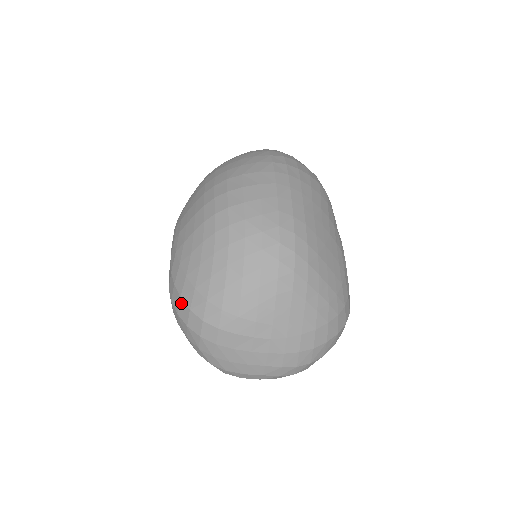
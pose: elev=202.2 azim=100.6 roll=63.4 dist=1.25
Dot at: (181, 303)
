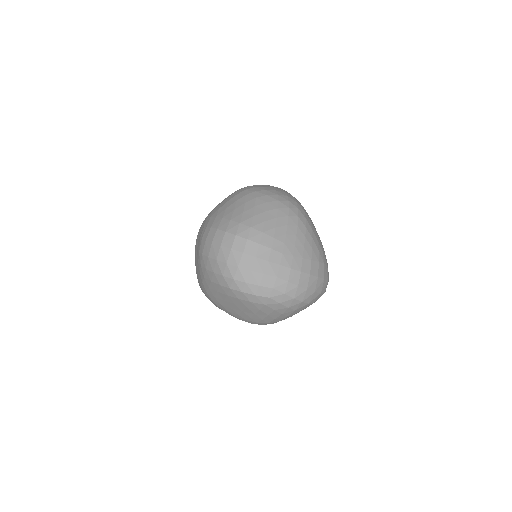
Dot at: (217, 232)
